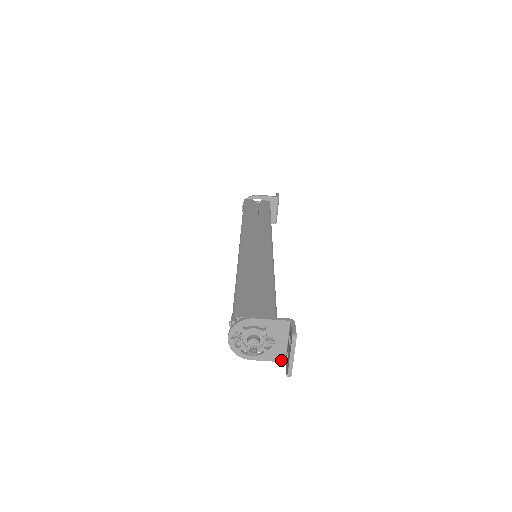
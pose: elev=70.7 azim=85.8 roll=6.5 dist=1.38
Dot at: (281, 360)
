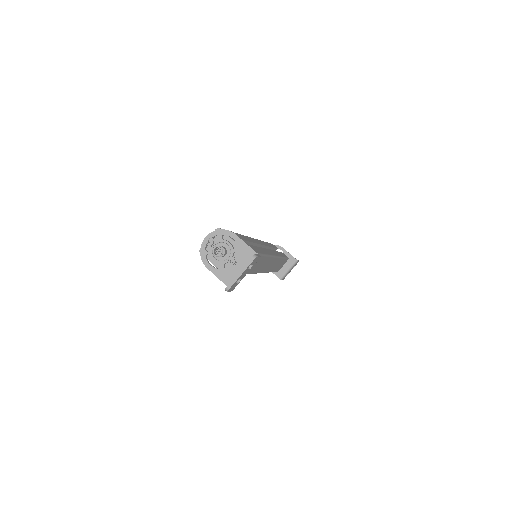
Dot at: occluded
